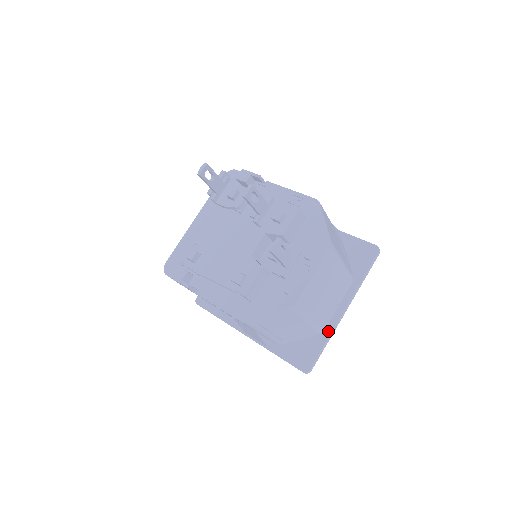
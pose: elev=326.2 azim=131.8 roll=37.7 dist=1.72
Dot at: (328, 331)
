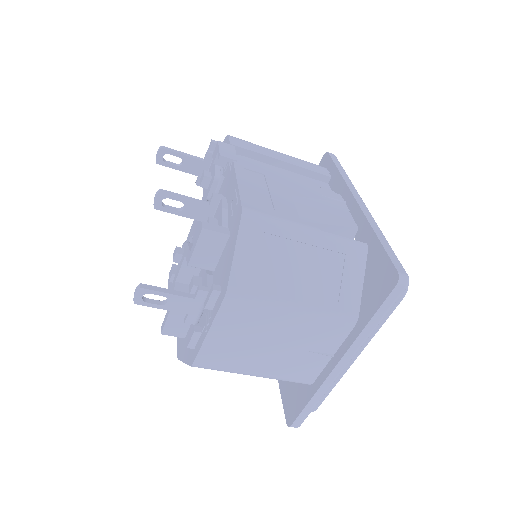
Dot at: (315, 386)
